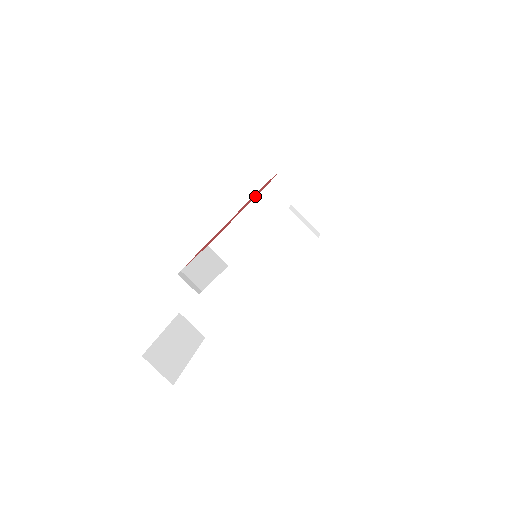
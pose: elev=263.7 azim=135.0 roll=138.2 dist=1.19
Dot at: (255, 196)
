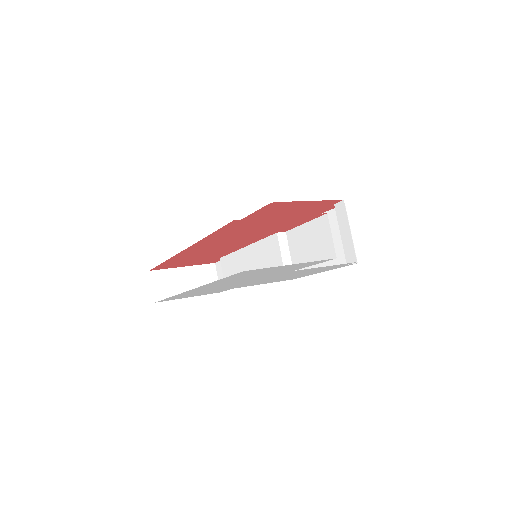
Dot at: (314, 210)
